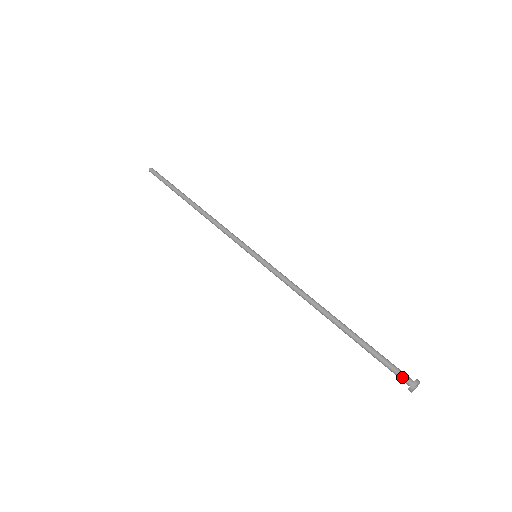
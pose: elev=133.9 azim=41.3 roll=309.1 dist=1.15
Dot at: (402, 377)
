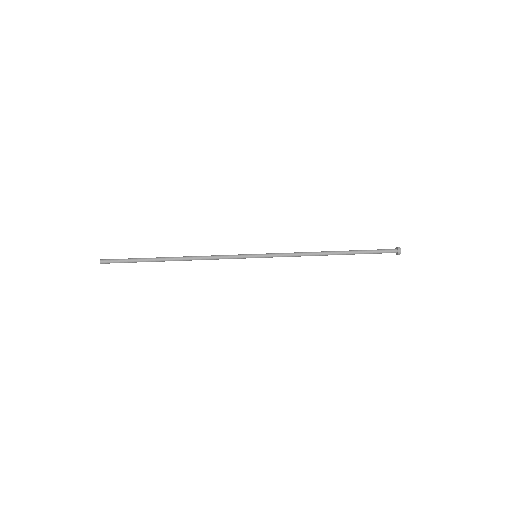
Dot at: (391, 251)
